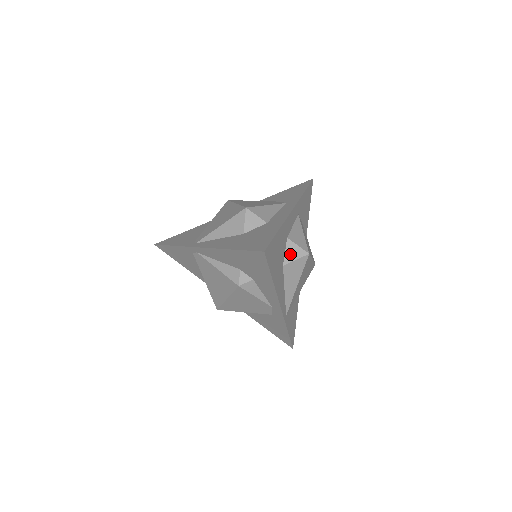
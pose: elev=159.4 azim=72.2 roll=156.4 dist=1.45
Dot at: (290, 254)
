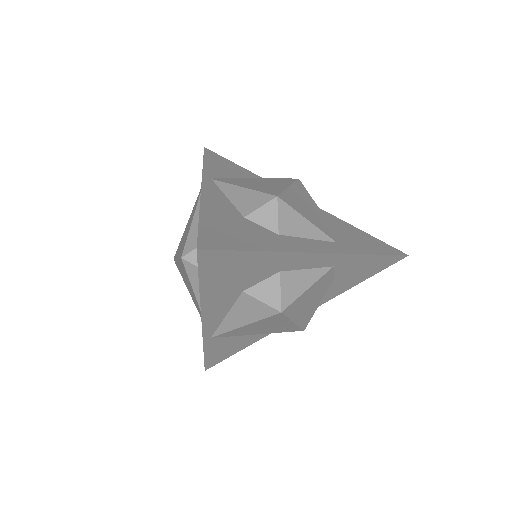
Dot at: (263, 289)
